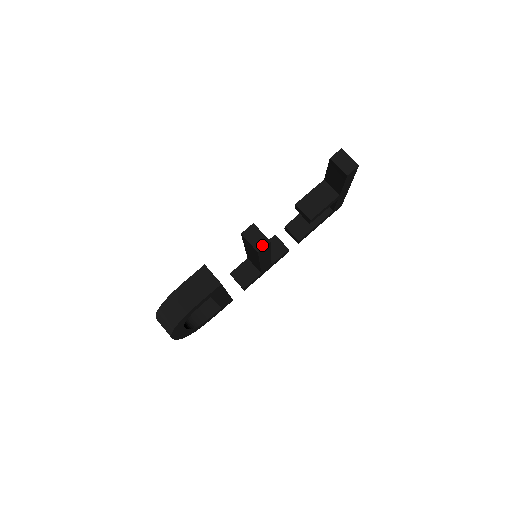
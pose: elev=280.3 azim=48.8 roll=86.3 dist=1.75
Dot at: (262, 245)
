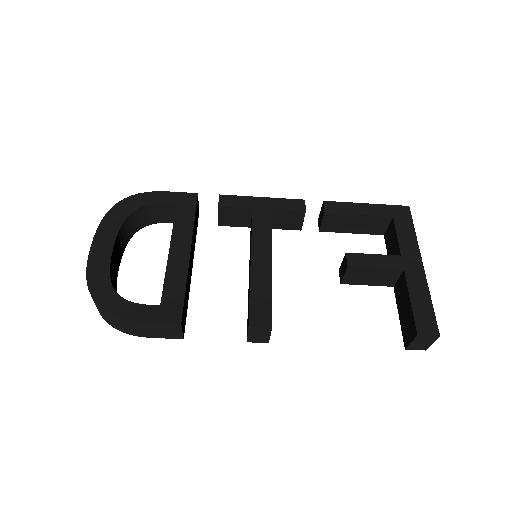
Dot at: (258, 341)
